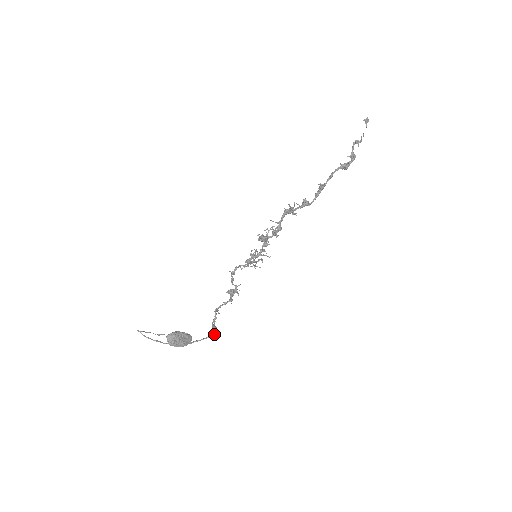
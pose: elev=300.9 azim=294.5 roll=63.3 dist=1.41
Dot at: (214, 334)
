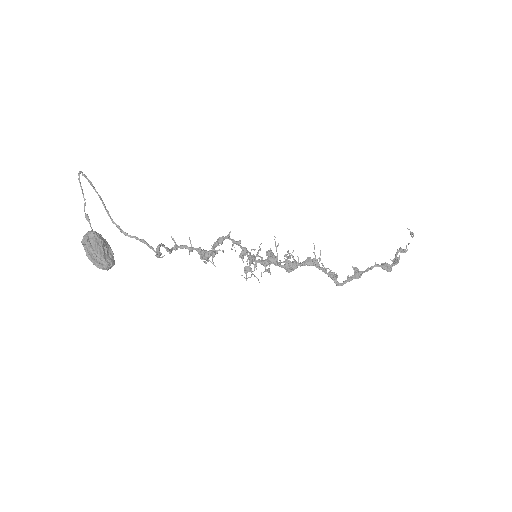
Dot at: (153, 248)
